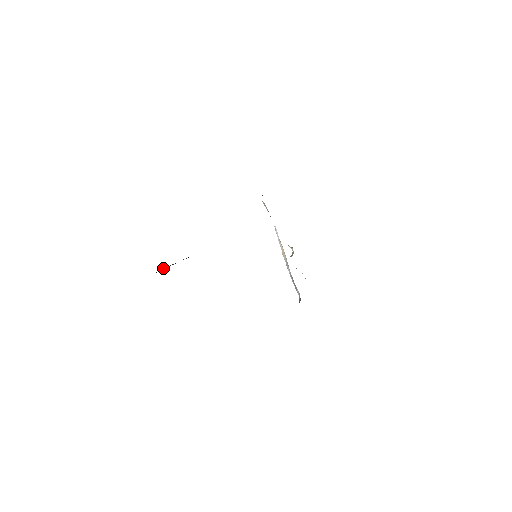
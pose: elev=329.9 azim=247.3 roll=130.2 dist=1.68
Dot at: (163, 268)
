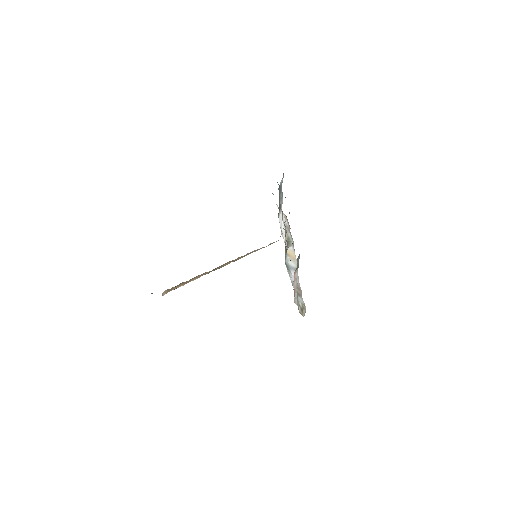
Dot at: (172, 287)
